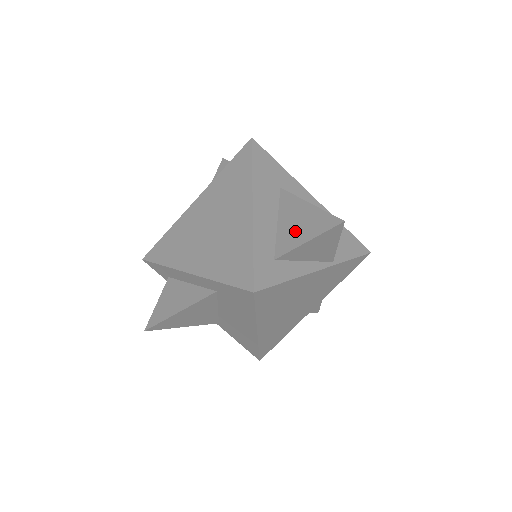
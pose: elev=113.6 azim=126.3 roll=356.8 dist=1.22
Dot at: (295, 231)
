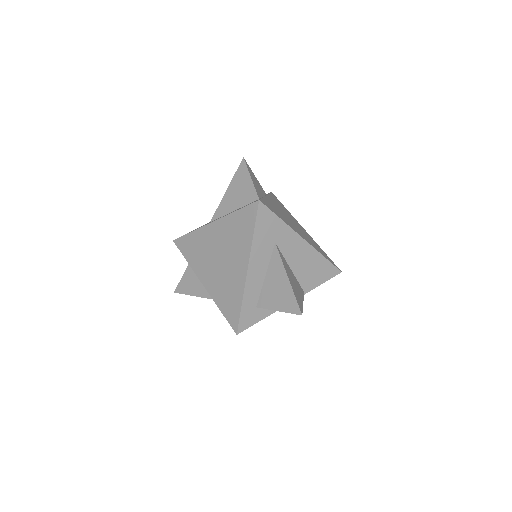
Dot at: (273, 295)
